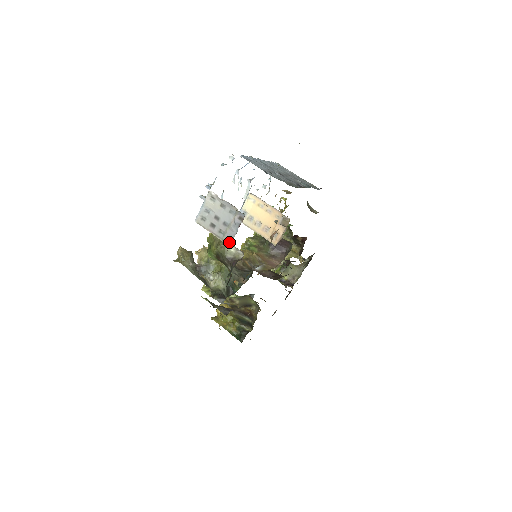
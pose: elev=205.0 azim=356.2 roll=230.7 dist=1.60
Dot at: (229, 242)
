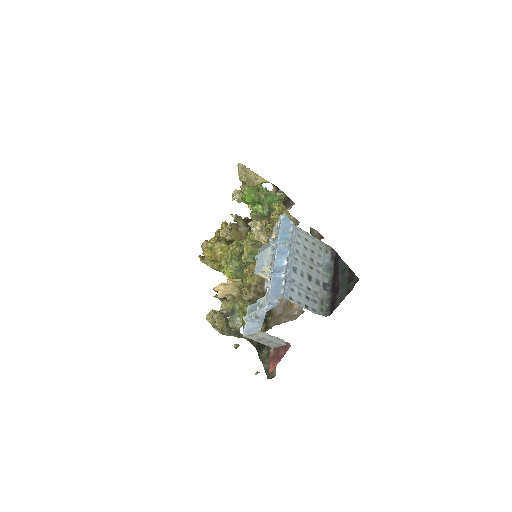
Dot at: (272, 347)
